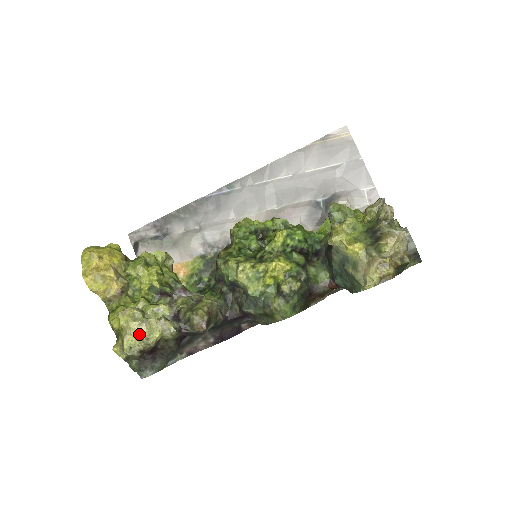
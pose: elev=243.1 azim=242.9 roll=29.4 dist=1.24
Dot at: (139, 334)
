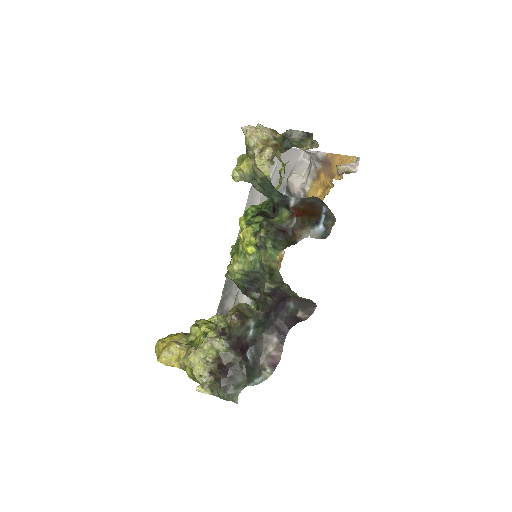
Dot at: (198, 360)
